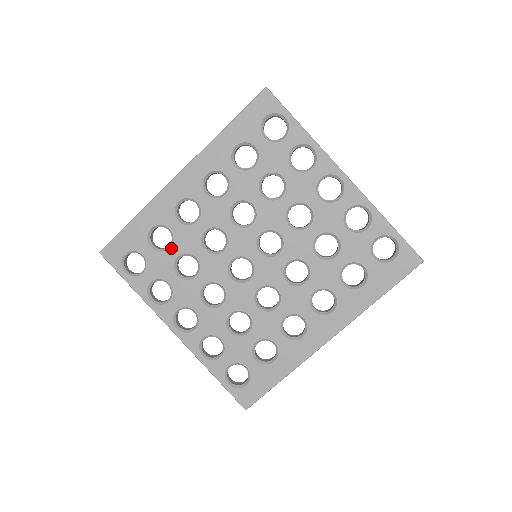
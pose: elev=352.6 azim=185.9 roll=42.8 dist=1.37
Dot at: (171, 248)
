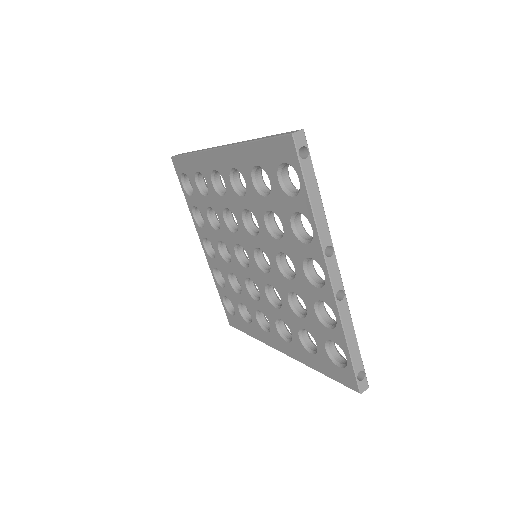
Dot at: (206, 197)
